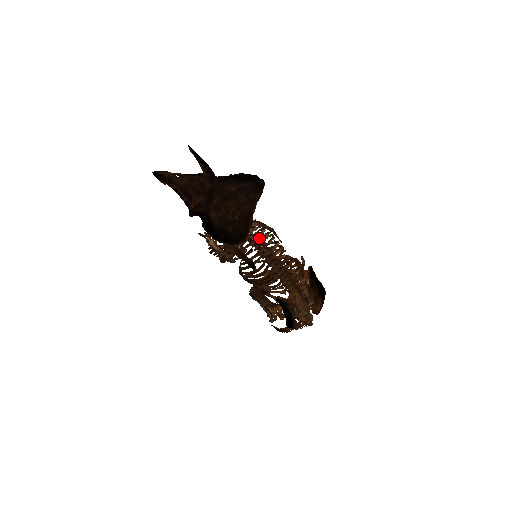
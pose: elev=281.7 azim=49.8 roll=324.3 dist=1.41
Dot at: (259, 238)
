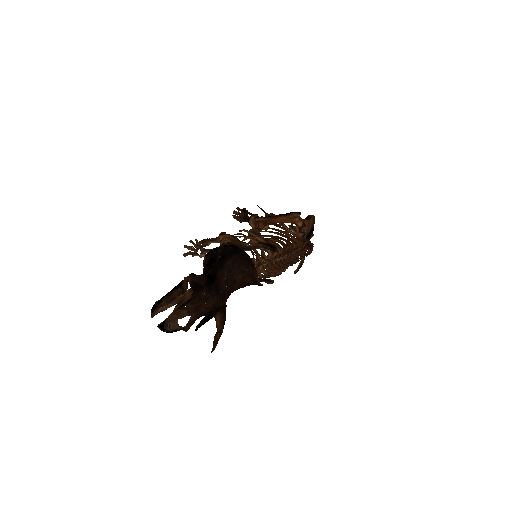
Dot at: occluded
